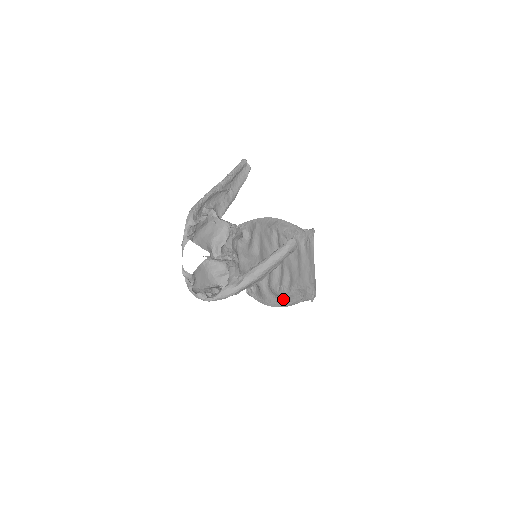
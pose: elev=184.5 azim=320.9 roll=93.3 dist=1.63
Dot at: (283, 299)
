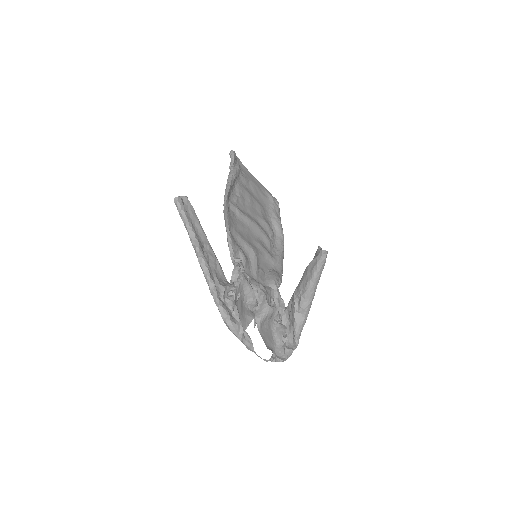
Dot at: (281, 246)
